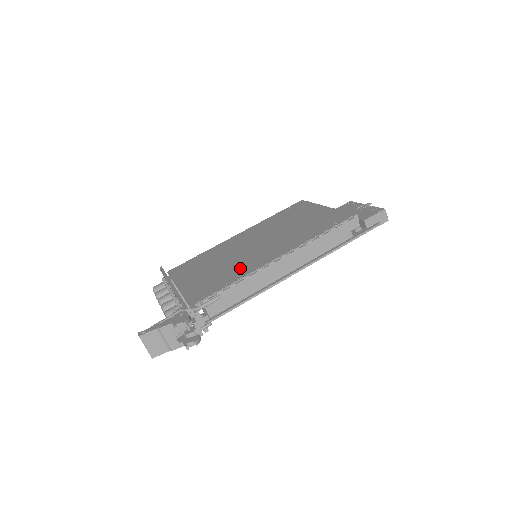
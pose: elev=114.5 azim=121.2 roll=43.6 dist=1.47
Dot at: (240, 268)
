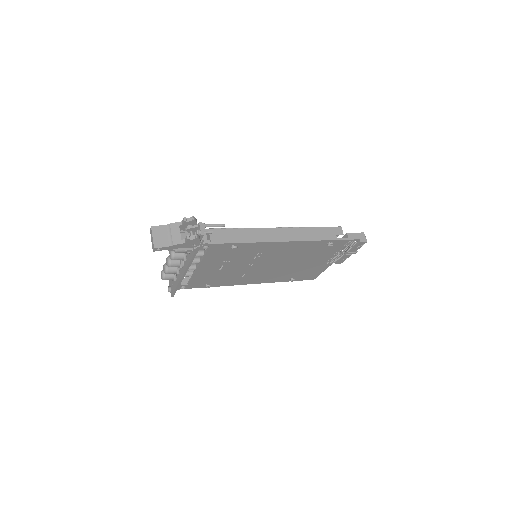
Dot at: occluded
